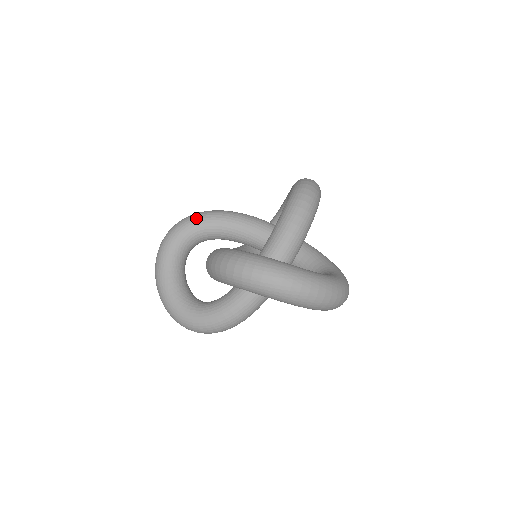
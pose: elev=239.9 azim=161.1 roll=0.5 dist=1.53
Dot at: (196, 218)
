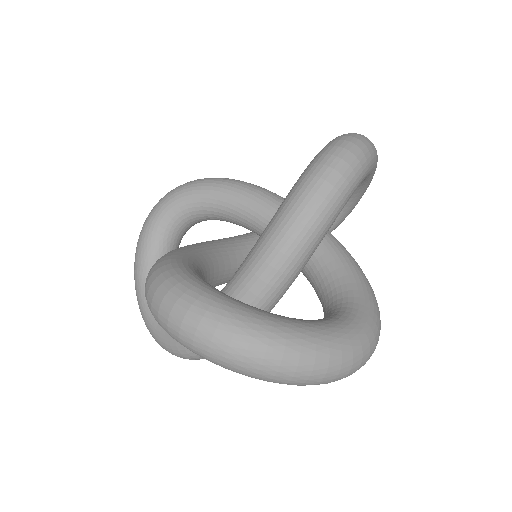
Dot at: (187, 189)
